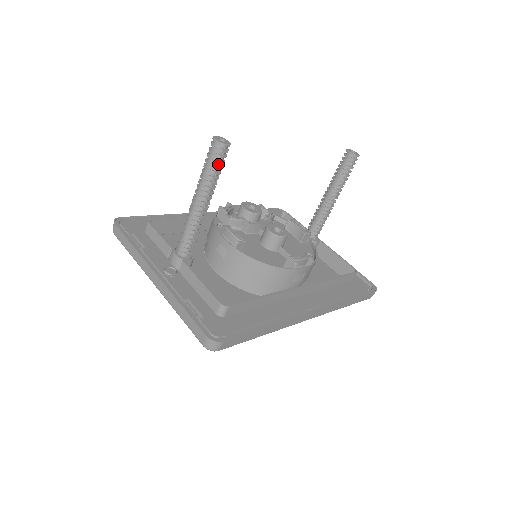
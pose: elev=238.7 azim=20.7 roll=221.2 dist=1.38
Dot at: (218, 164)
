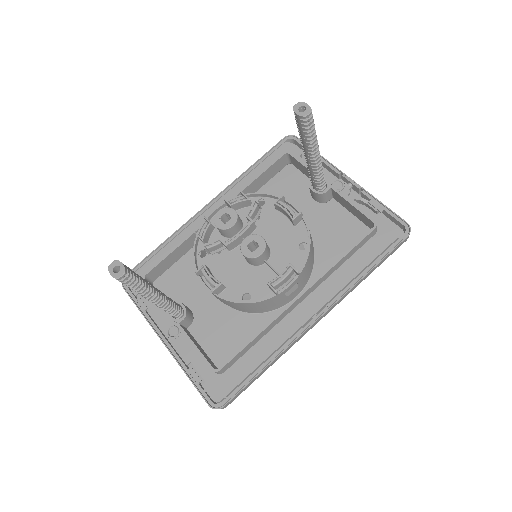
Dot at: (131, 283)
